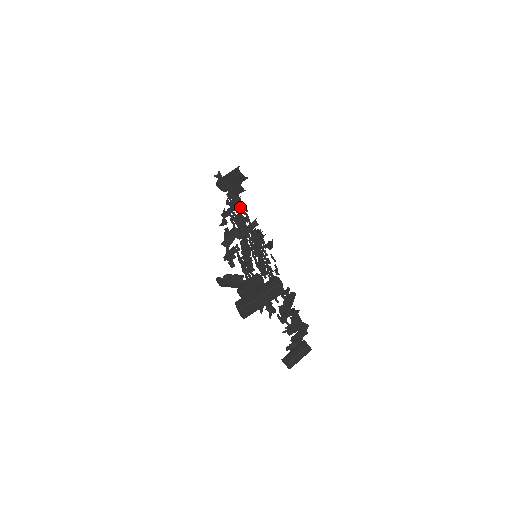
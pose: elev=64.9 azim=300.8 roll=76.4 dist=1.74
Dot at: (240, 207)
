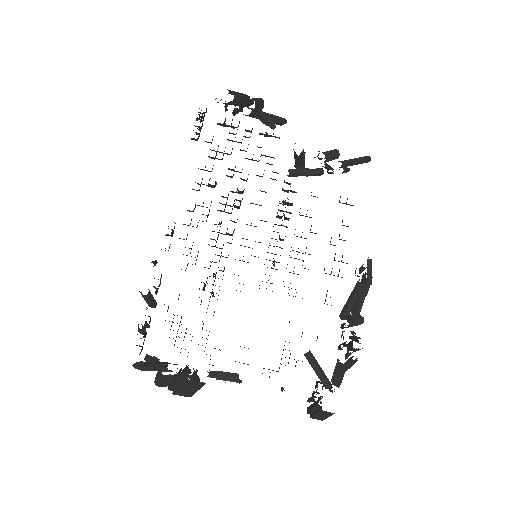
Dot at: occluded
